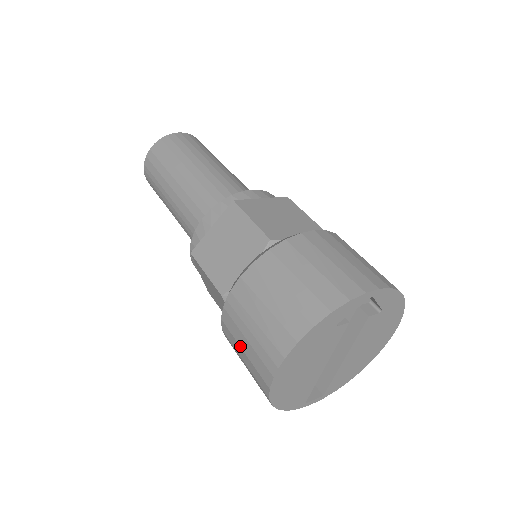
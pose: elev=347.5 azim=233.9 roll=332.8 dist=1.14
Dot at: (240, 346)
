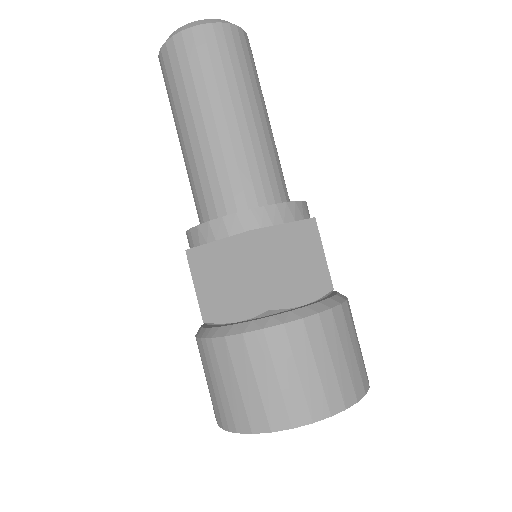
Dot at: (205, 375)
